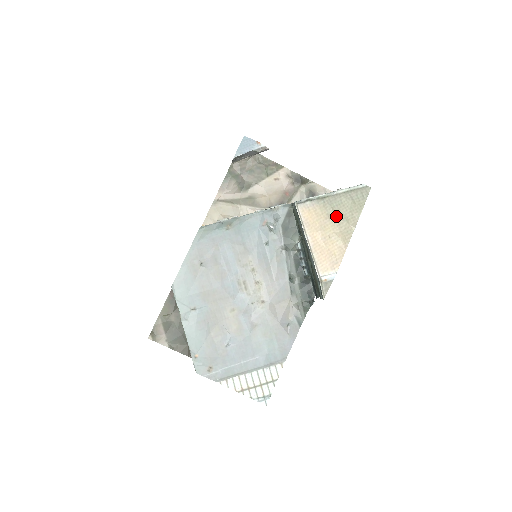
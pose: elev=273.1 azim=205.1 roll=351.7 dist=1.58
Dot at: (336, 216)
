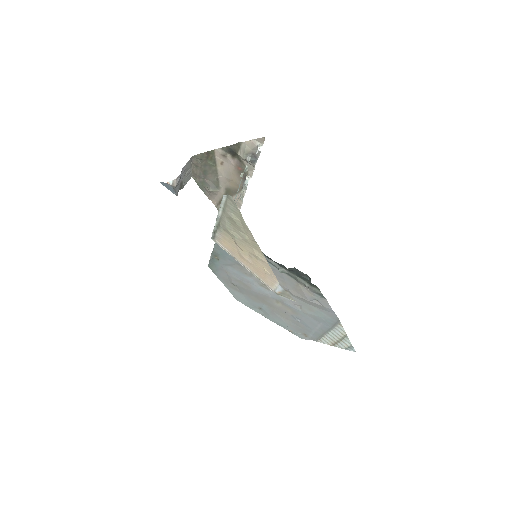
Dot at: (237, 237)
